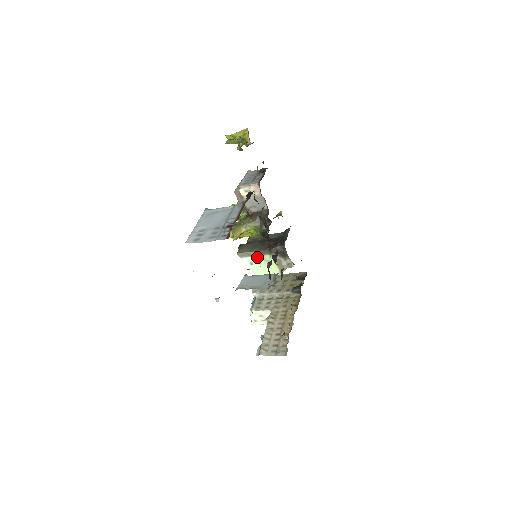
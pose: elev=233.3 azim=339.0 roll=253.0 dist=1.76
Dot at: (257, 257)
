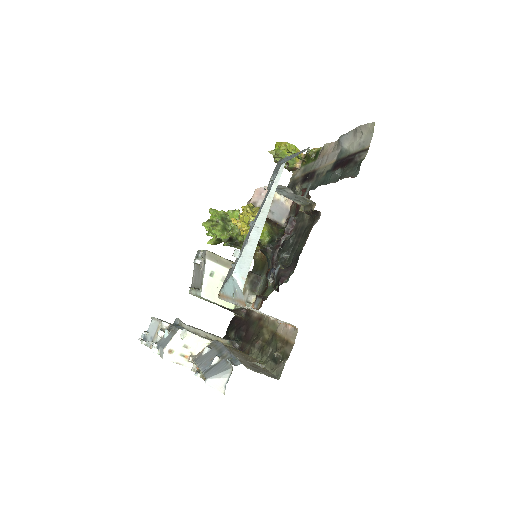
Dot at: (226, 270)
